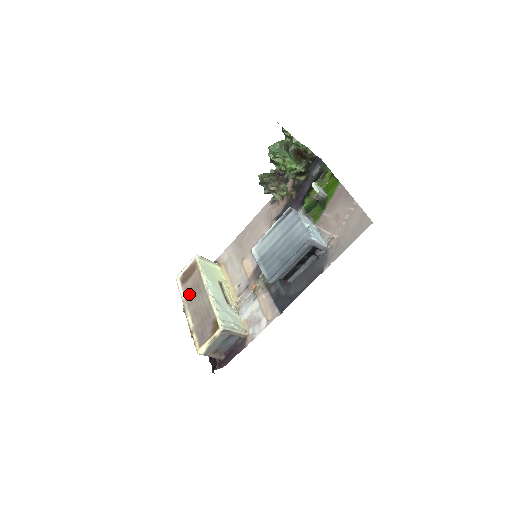
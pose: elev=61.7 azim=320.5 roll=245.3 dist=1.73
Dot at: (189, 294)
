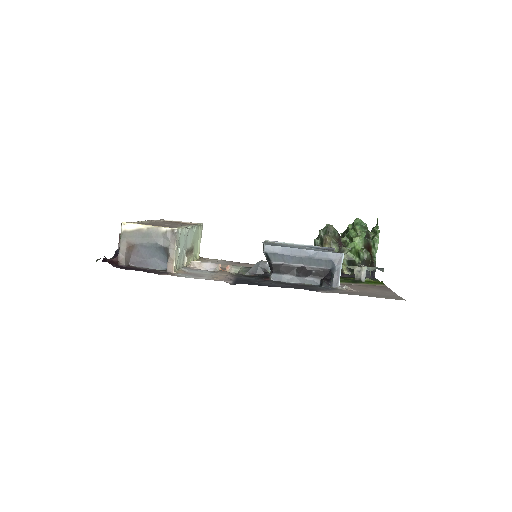
Dot at: (164, 222)
